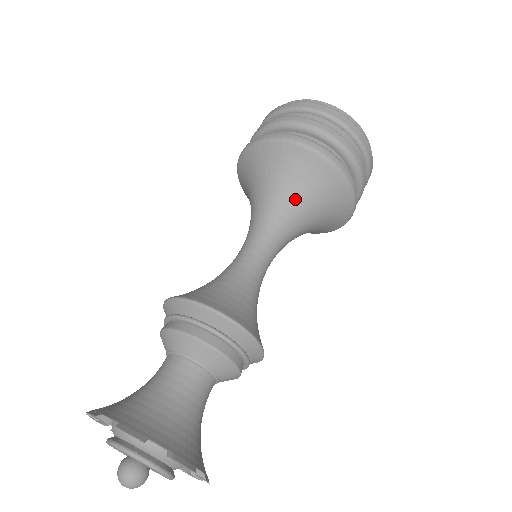
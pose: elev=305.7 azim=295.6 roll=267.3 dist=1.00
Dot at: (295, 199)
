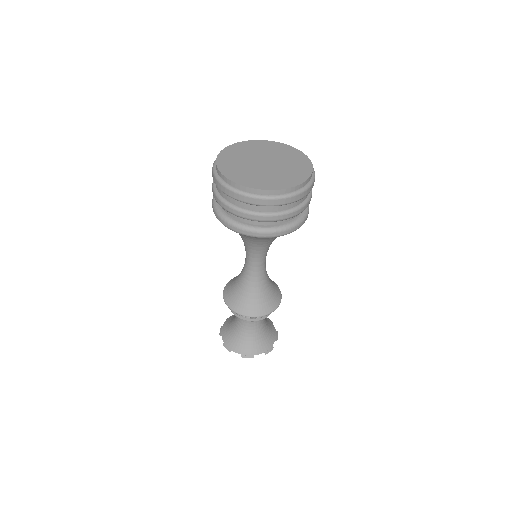
Dot at: (268, 241)
